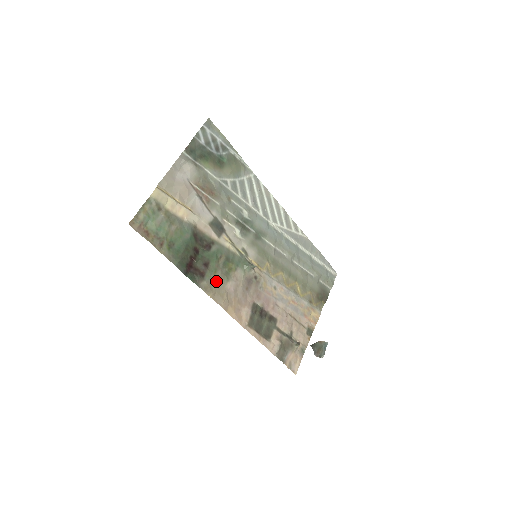
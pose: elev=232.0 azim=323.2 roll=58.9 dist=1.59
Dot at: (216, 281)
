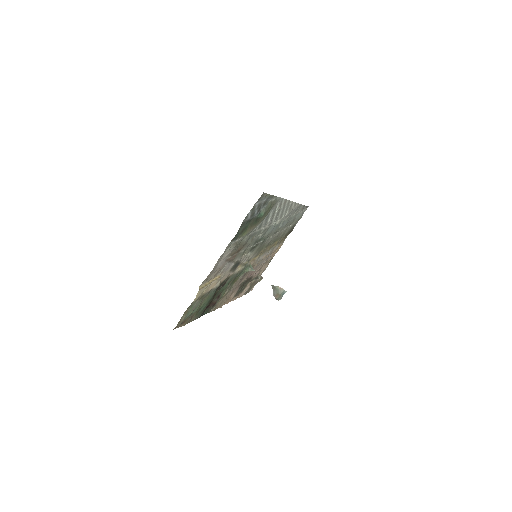
Dot at: (222, 298)
